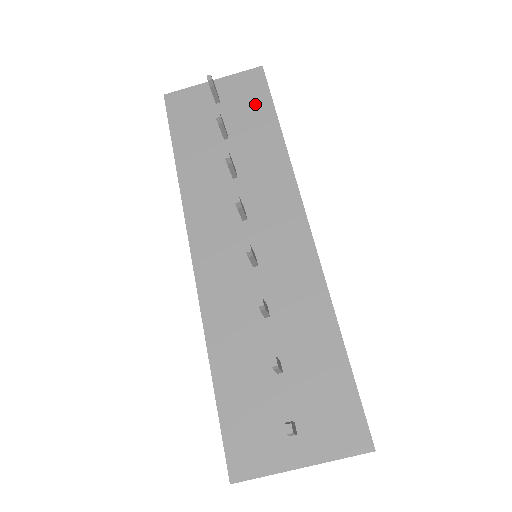
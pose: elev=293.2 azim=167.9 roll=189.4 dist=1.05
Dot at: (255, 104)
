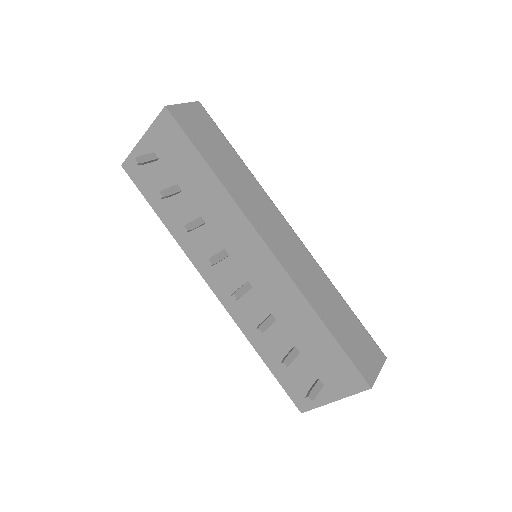
Dot at: (181, 150)
